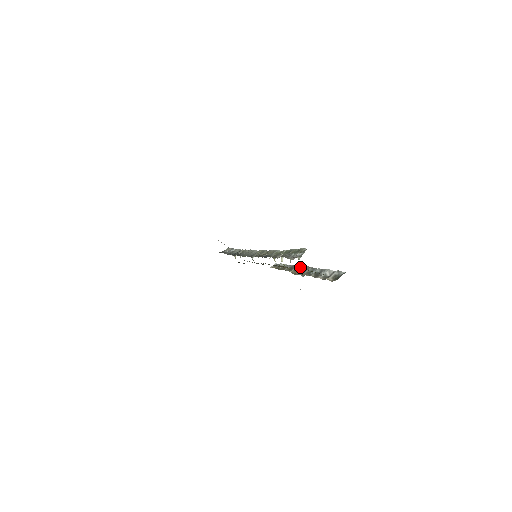
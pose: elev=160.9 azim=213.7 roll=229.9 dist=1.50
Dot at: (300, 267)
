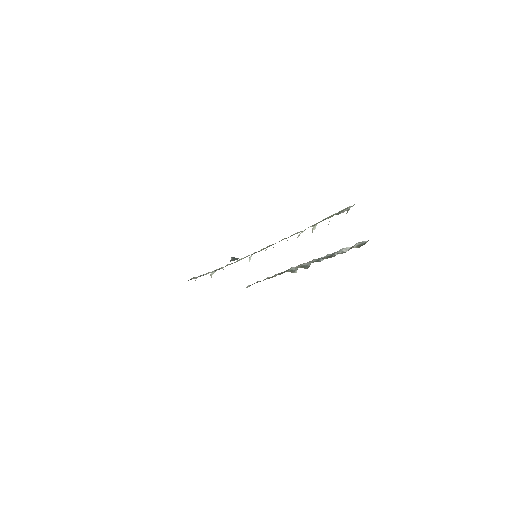
Dot at: (296, 267)
